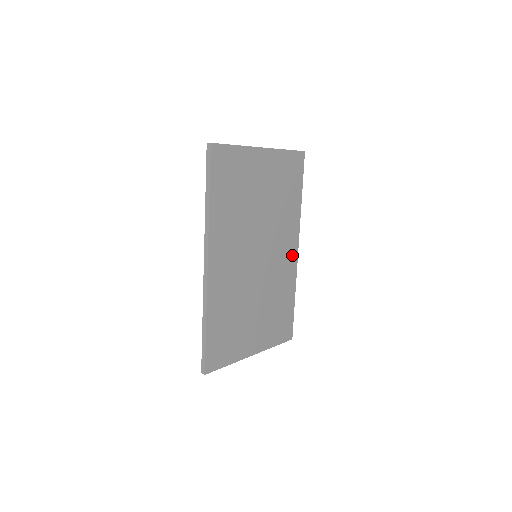
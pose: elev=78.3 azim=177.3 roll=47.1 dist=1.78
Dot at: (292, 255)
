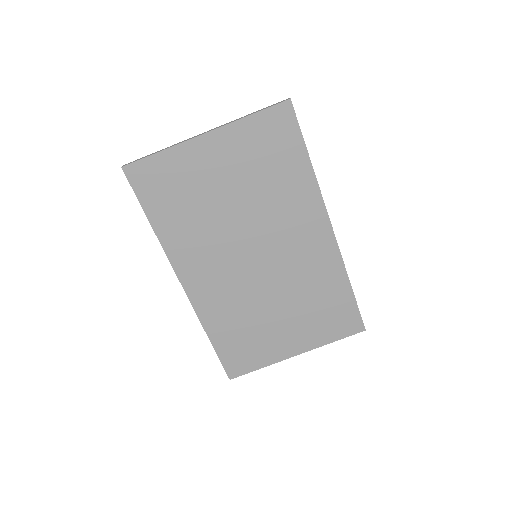
Dot at: (322, 238)
